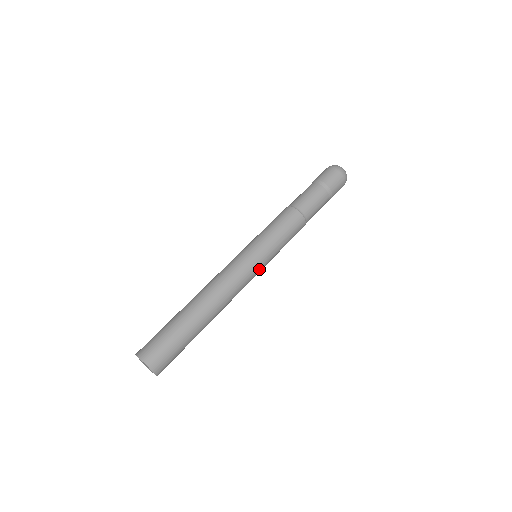
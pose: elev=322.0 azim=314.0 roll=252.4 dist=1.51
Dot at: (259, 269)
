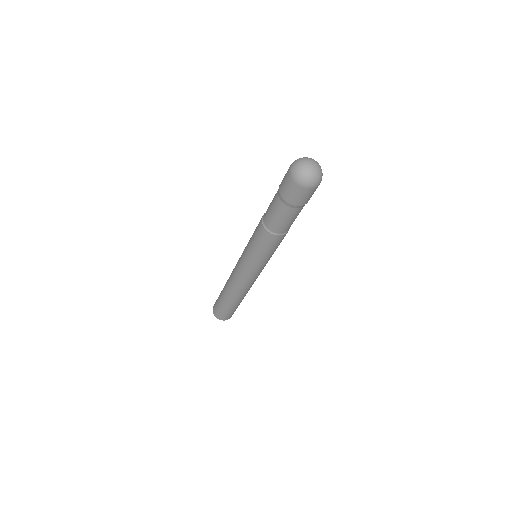
Dot at: (257, 272)
